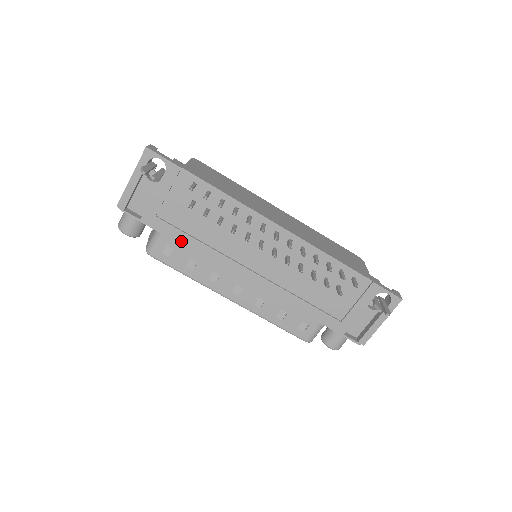
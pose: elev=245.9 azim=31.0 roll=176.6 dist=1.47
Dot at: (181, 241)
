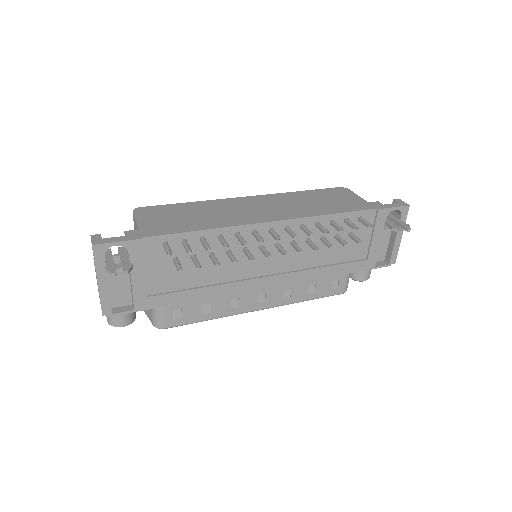
Dot at: (186, 299)
